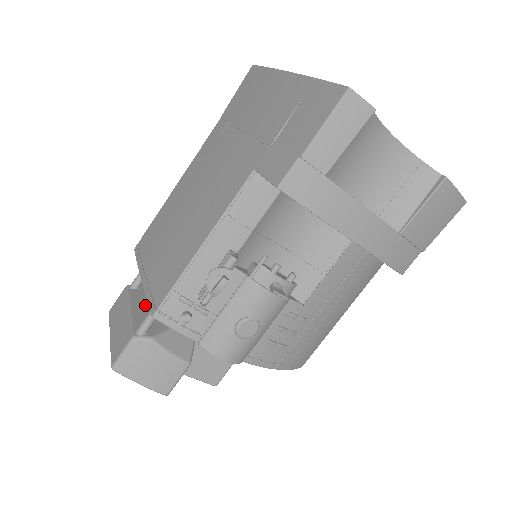
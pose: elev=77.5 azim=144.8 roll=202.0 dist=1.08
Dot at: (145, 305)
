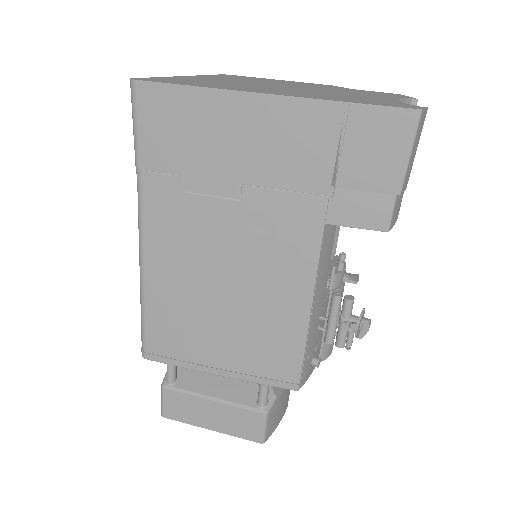
Dot at: (215, 382)
